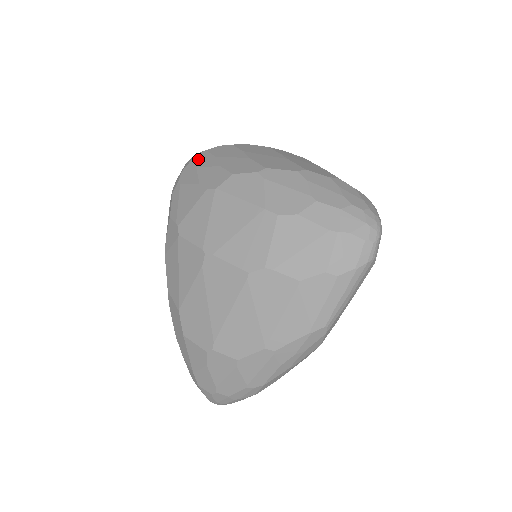
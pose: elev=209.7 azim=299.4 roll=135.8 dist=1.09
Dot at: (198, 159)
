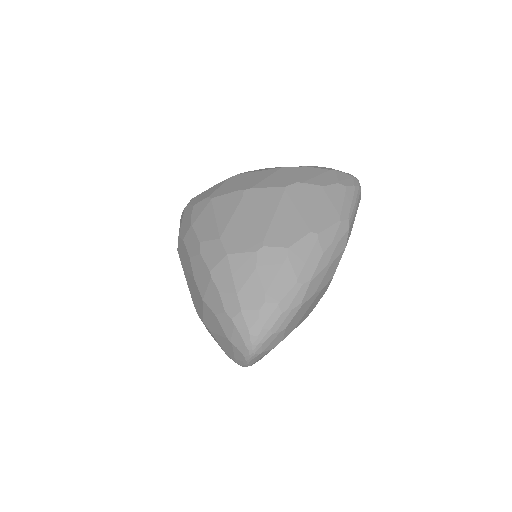
Dot at: occluded
